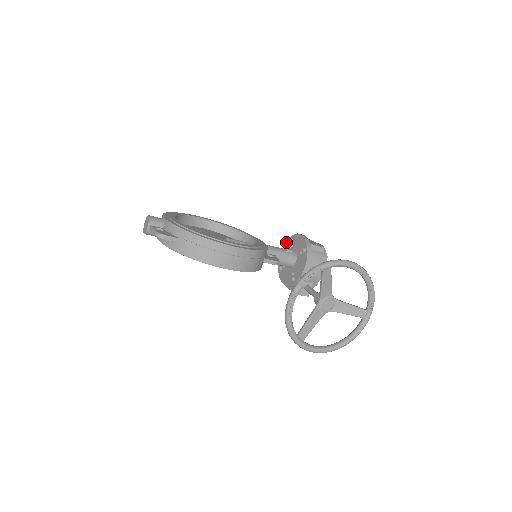
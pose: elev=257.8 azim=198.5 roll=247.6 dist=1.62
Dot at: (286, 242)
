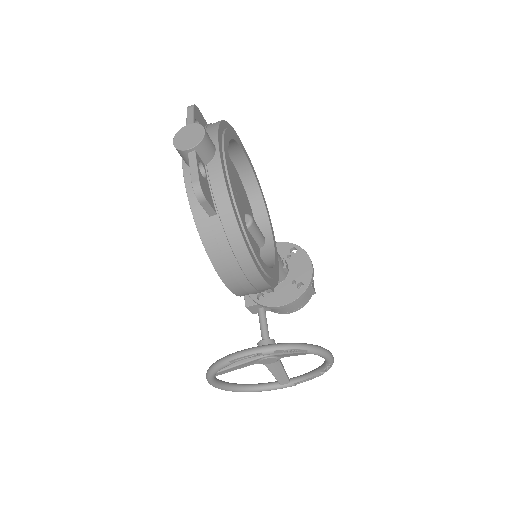
Dot at: (287, 243)
